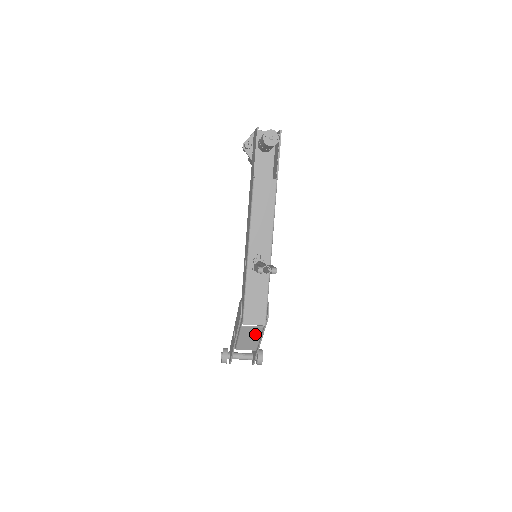
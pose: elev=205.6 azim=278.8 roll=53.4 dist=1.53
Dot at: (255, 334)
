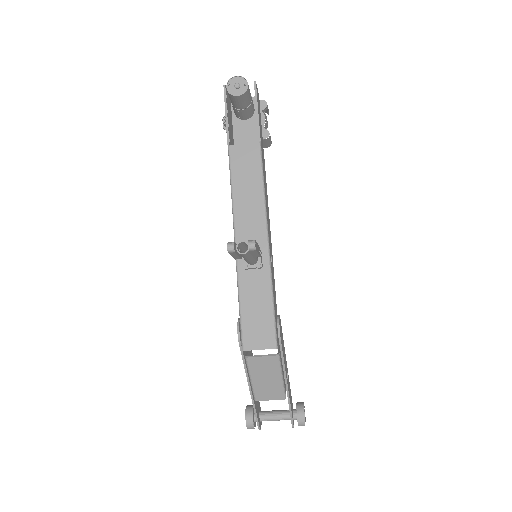
Dot at: (271, 369)
